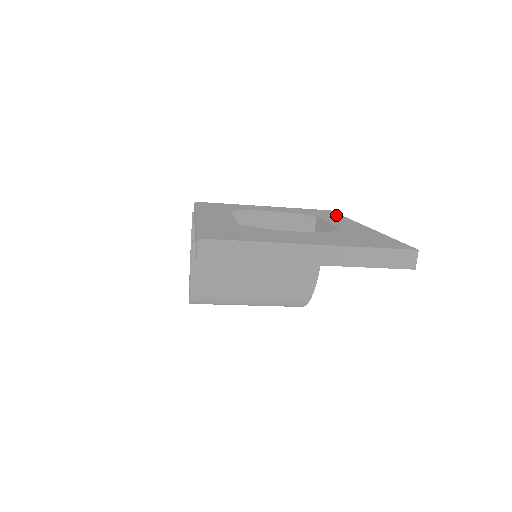
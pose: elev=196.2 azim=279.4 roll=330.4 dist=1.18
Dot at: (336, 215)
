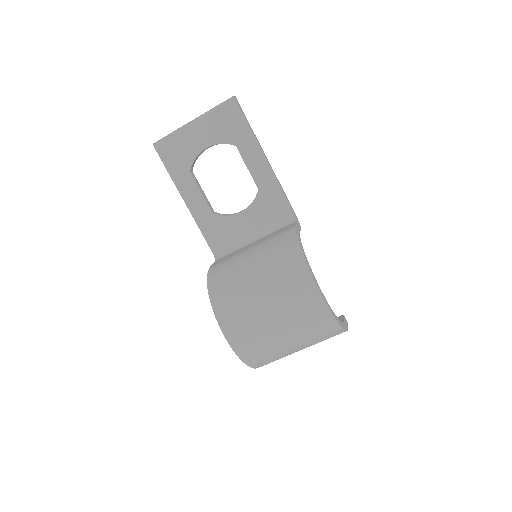
Dot at: occluded
